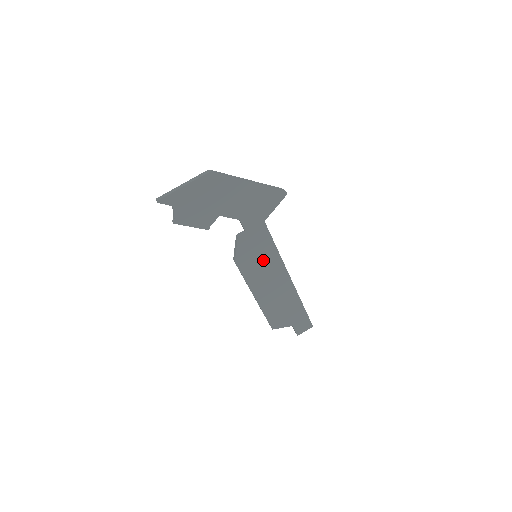
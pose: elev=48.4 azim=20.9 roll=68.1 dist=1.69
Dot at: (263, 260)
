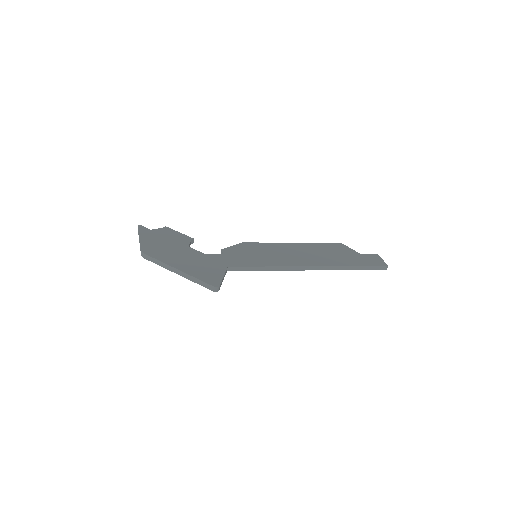
Dot at: occluded
